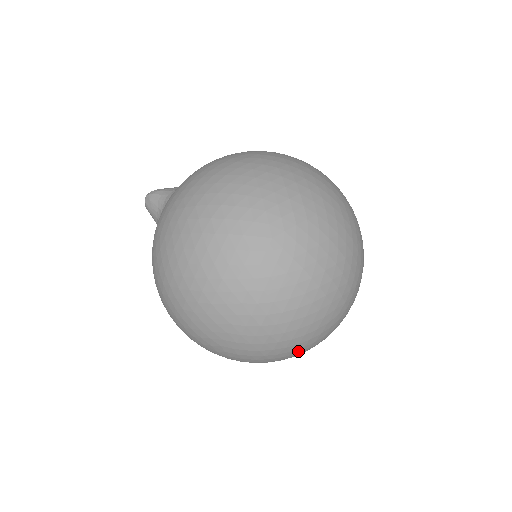
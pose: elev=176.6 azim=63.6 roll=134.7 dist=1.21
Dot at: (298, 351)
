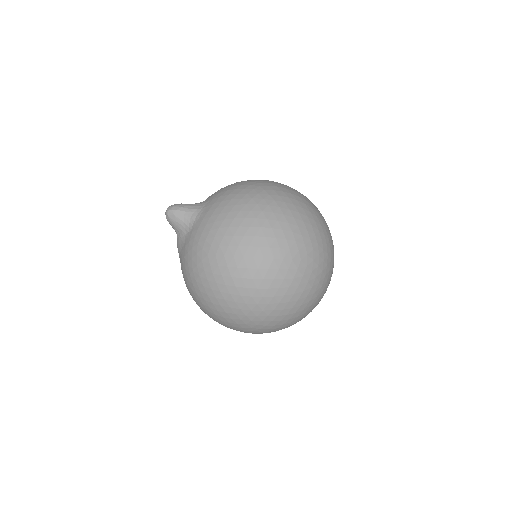
Dot at: occluded
